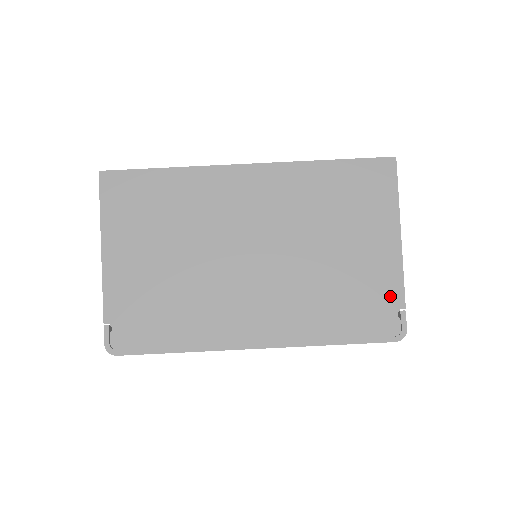
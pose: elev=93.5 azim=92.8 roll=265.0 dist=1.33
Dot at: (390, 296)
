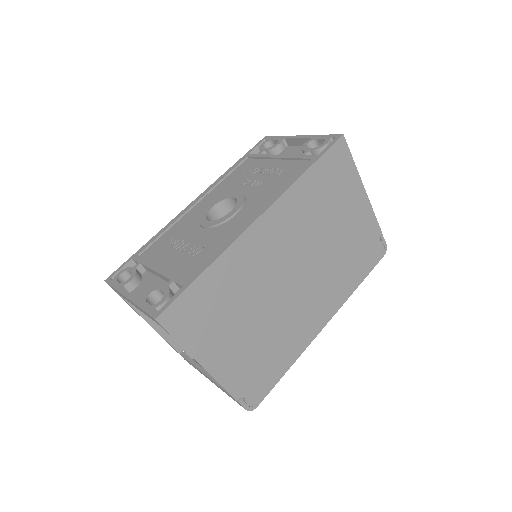
Dot at: (373, 233)
